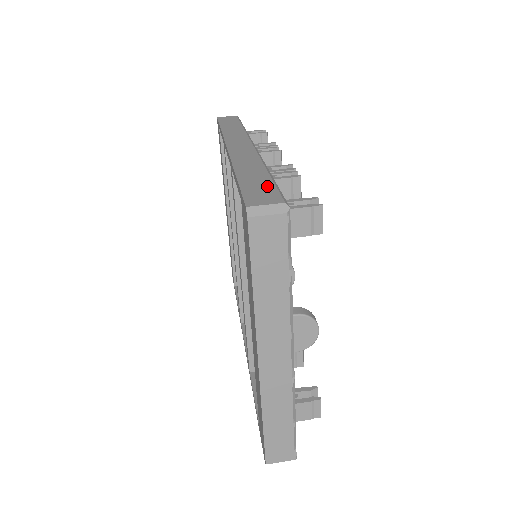
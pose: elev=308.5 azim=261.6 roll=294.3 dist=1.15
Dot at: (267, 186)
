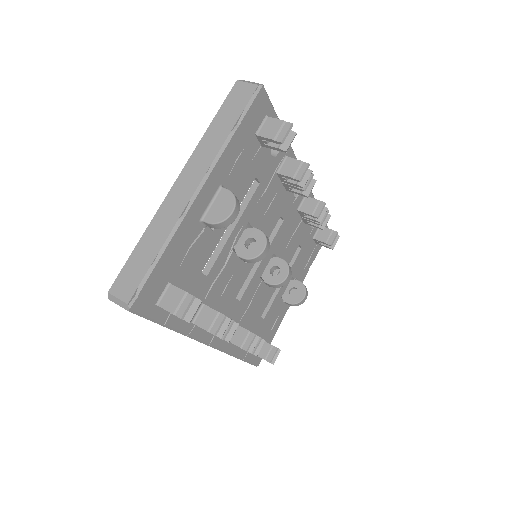
Dot at: occluded
